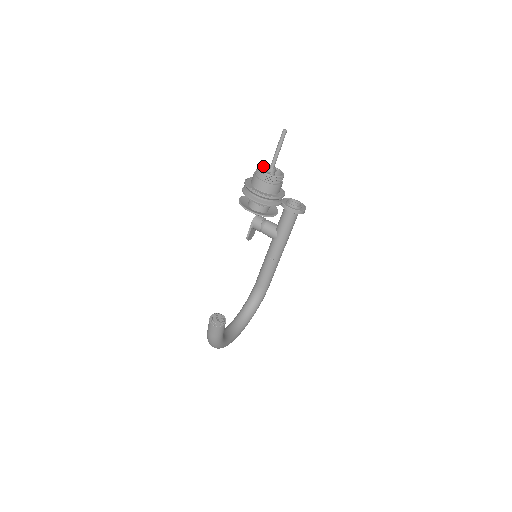
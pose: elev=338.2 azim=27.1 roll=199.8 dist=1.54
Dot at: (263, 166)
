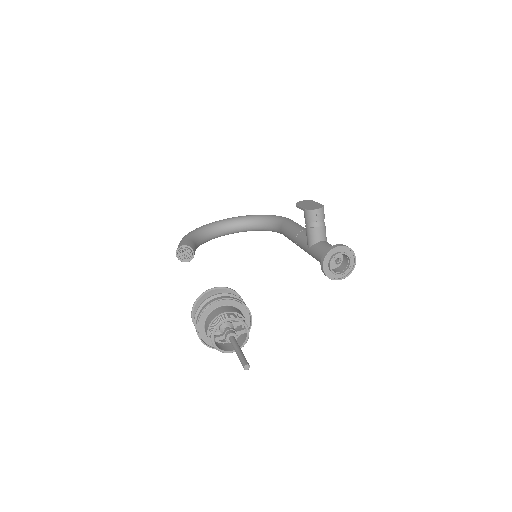
Dot at: (234, 319)
